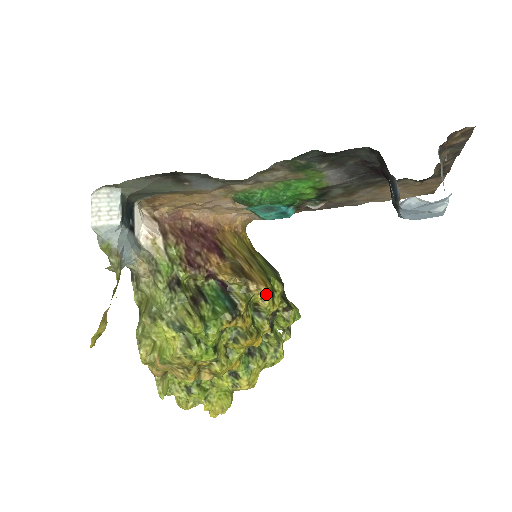
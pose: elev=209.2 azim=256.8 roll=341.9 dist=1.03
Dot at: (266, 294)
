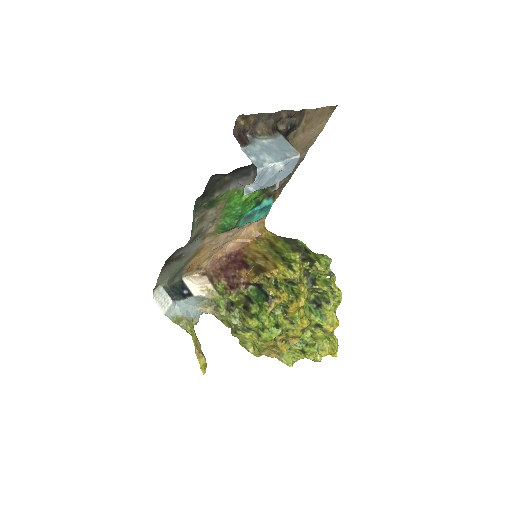
Dot at: (283, 271)
